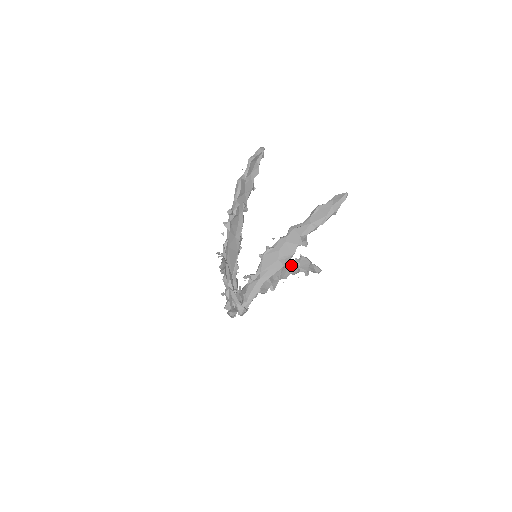
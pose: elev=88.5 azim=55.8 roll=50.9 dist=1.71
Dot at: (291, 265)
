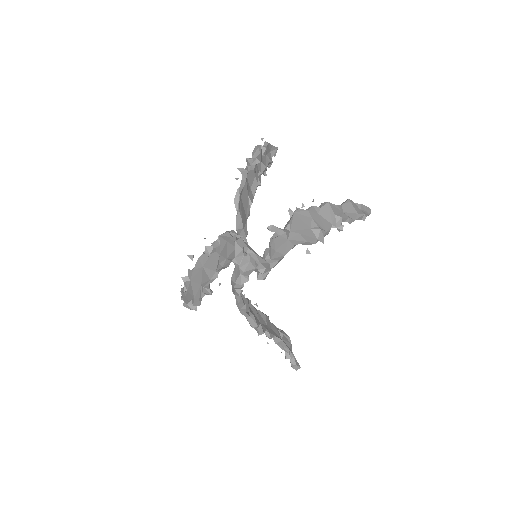
Dot at: (274, 328)
